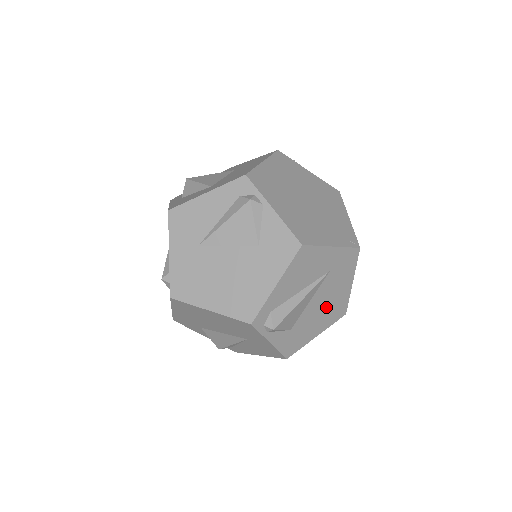
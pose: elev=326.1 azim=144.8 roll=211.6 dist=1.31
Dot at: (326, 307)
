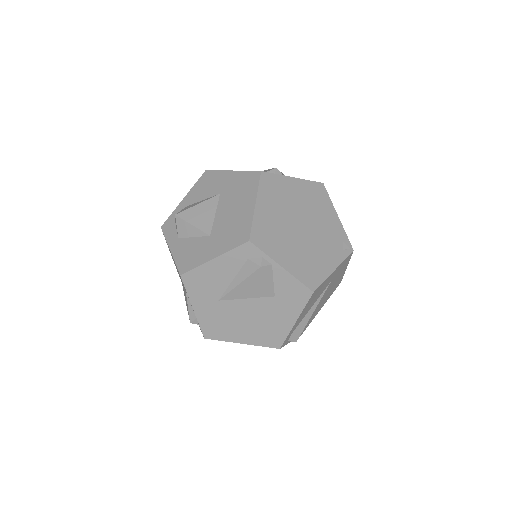
Dot at: (328, 293)
